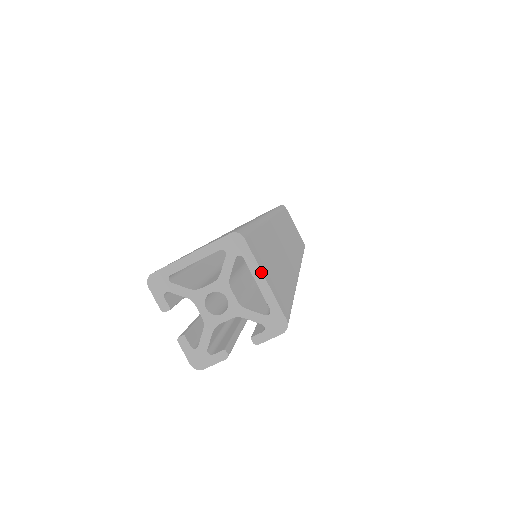
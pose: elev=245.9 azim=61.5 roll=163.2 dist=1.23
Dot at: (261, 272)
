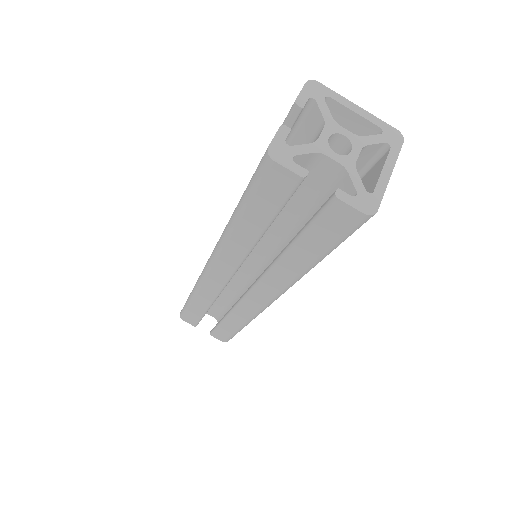
Dot at: (393, 168)
